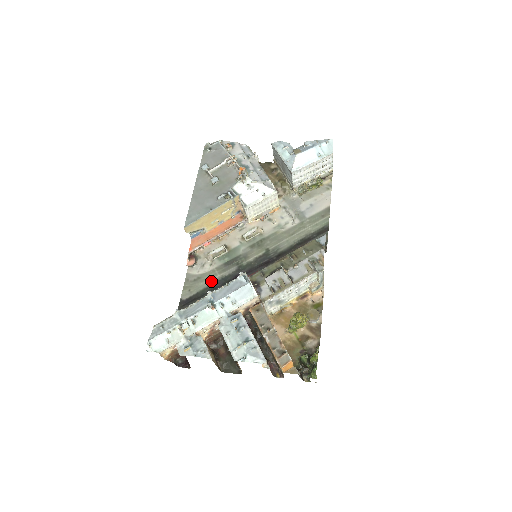
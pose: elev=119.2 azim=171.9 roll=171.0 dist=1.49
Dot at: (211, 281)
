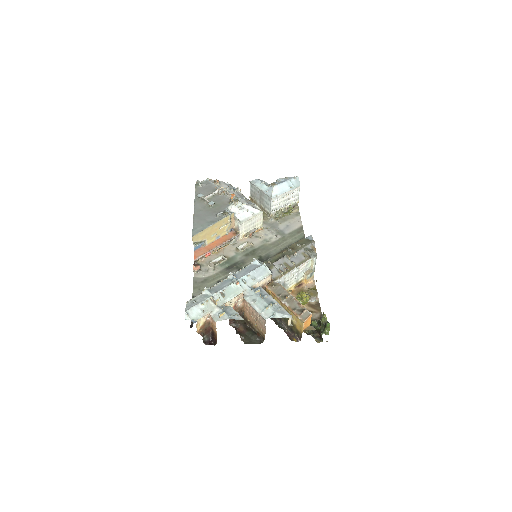
Dot at: (217, 281)
